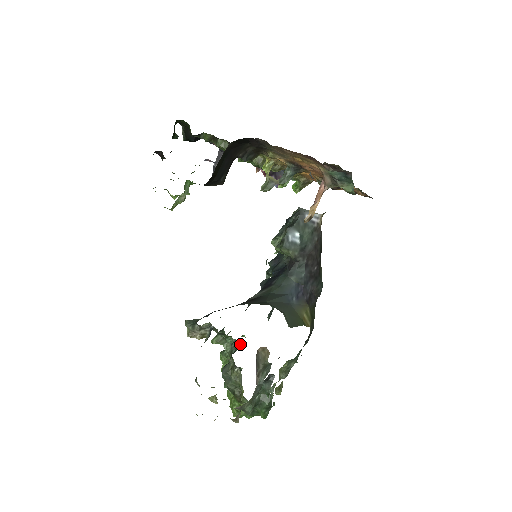
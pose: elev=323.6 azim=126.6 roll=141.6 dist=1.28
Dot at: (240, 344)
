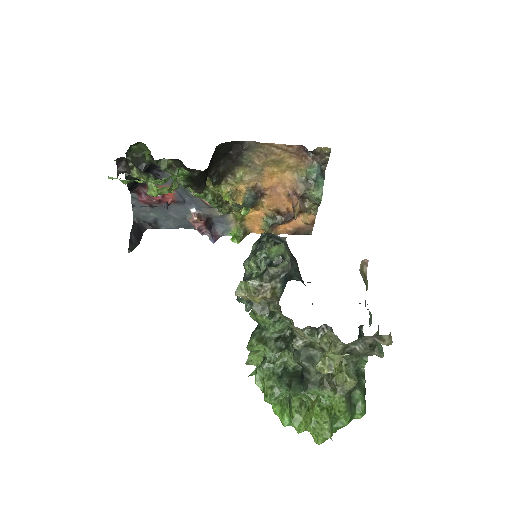
Dot at: (286, 338)
